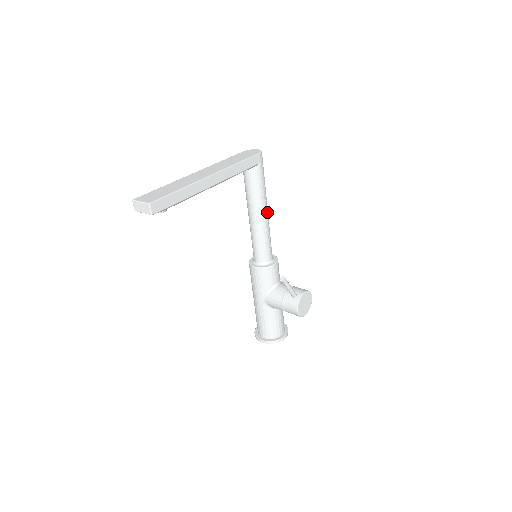
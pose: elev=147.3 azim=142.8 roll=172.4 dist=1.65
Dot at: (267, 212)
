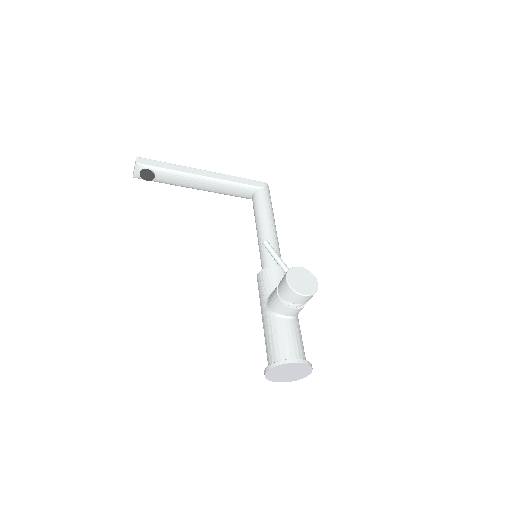
Dot at: (273, 225)
